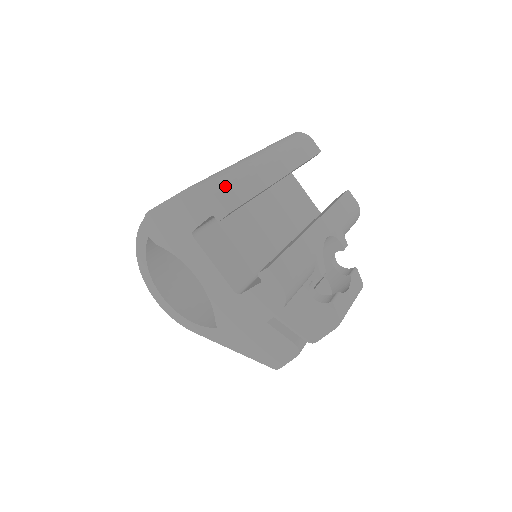
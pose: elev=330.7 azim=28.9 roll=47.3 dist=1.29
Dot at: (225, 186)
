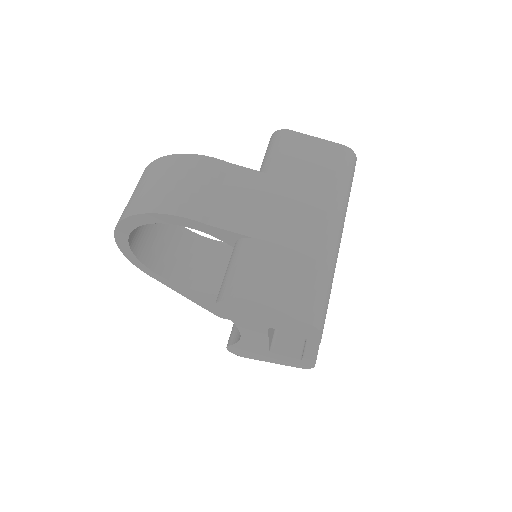
Dot at: occluded
